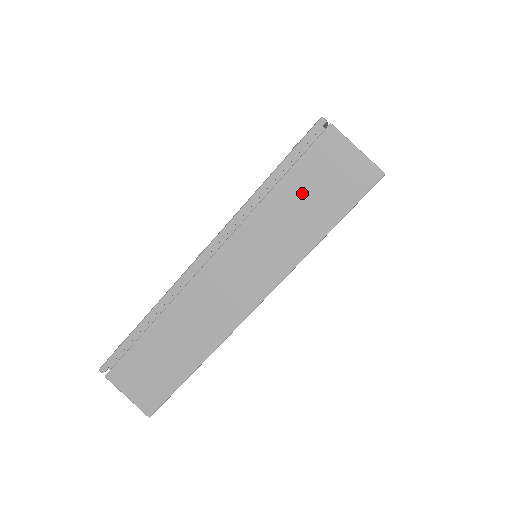
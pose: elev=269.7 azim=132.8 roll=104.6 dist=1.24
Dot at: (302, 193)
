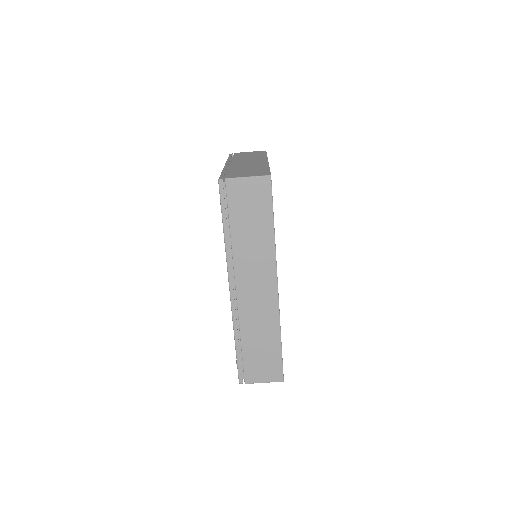
Dot at: (244, 219)
